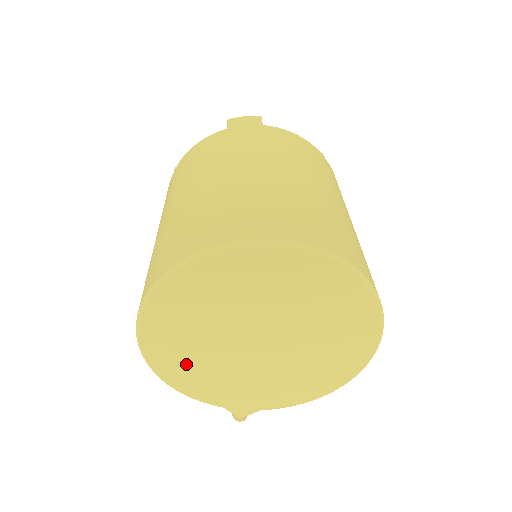
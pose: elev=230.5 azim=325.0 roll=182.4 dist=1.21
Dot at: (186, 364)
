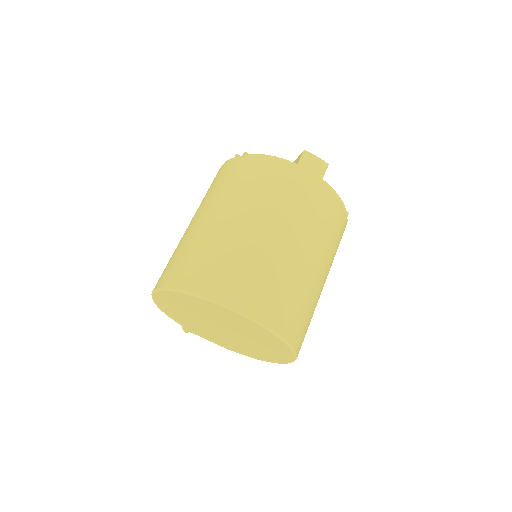
Dot at: (174, 309)
